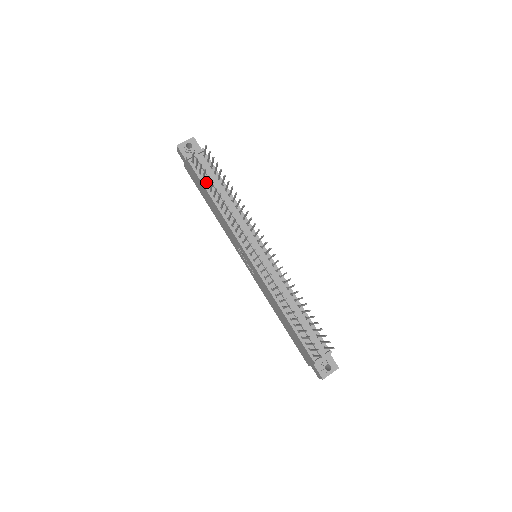
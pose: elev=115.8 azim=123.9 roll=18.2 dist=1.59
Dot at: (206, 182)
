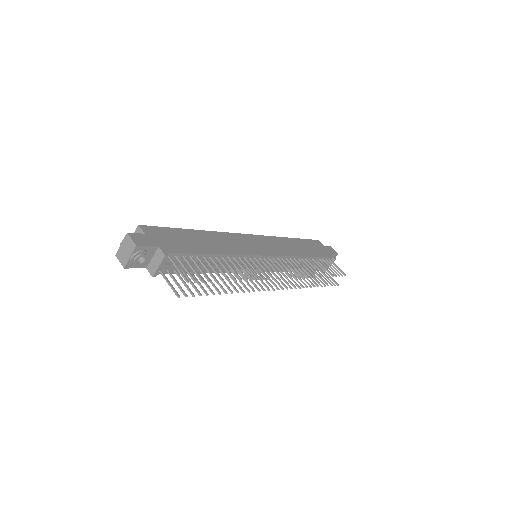
Dot at: occluded
